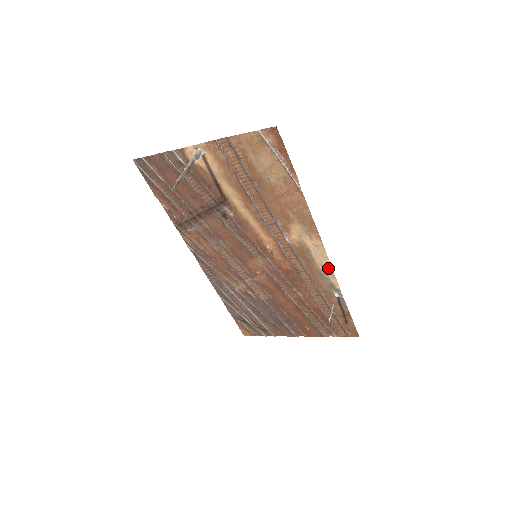
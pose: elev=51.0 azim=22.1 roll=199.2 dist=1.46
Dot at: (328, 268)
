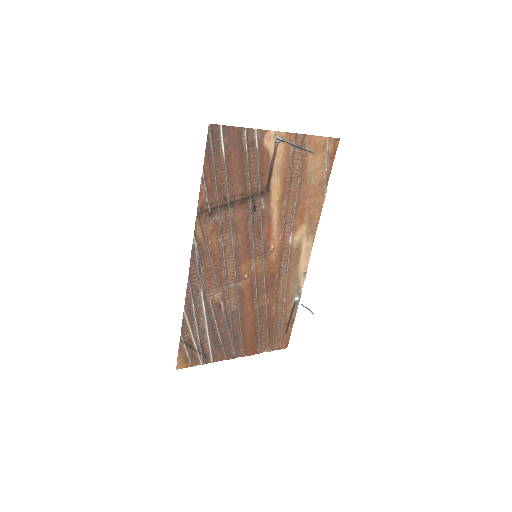
Dot at: (305, 270)
